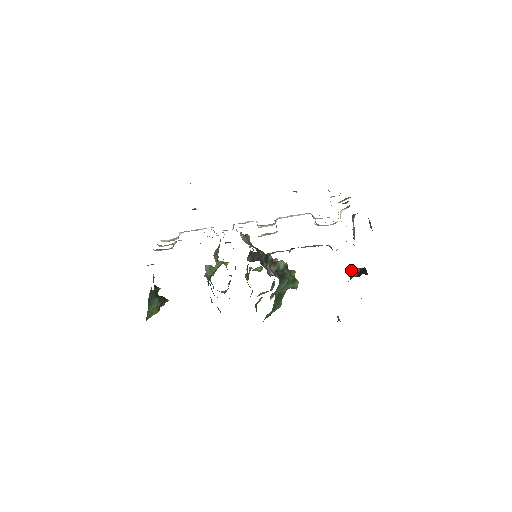
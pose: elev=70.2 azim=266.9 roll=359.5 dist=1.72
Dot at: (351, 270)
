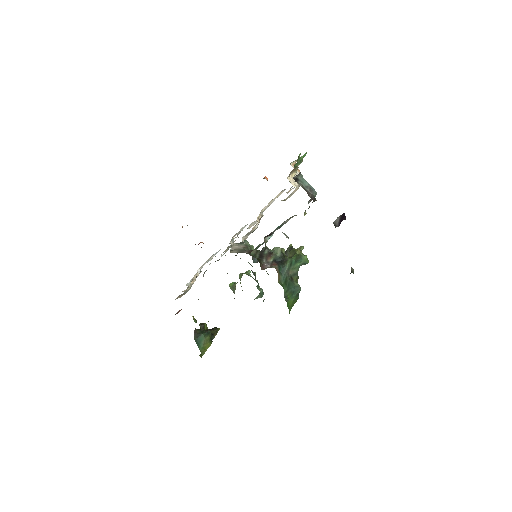
Dot at: (333, 222)
